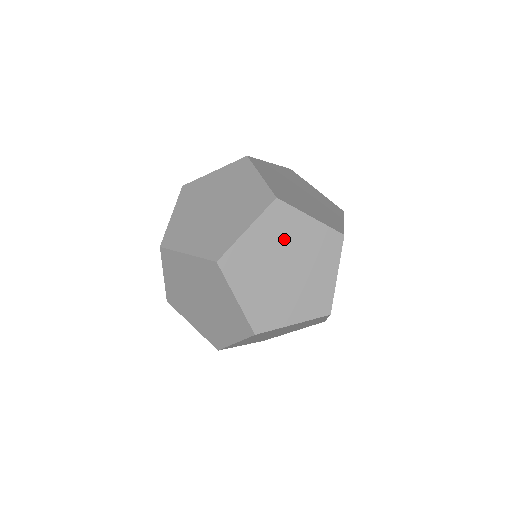
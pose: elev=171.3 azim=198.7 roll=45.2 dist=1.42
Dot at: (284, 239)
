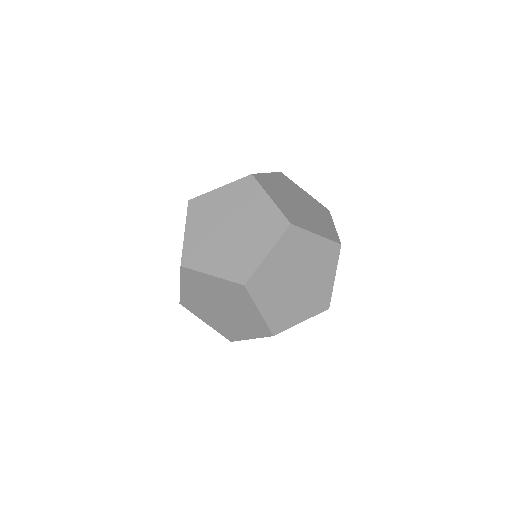
Dot at: (241, 205)
